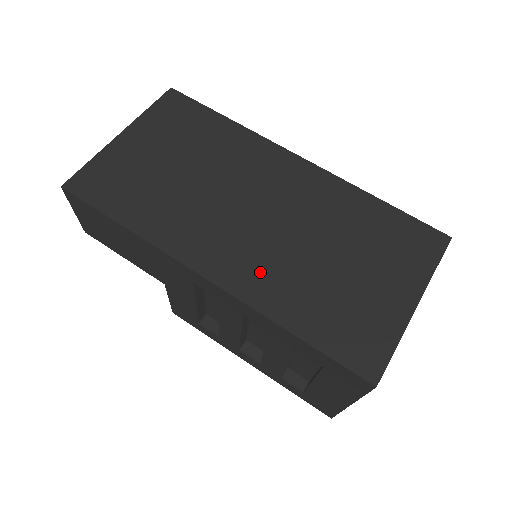
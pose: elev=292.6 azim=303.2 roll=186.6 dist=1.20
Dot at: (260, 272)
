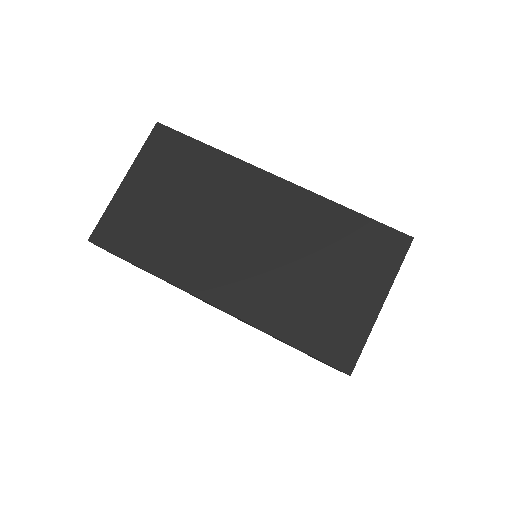
Dot at: (255, 294)
